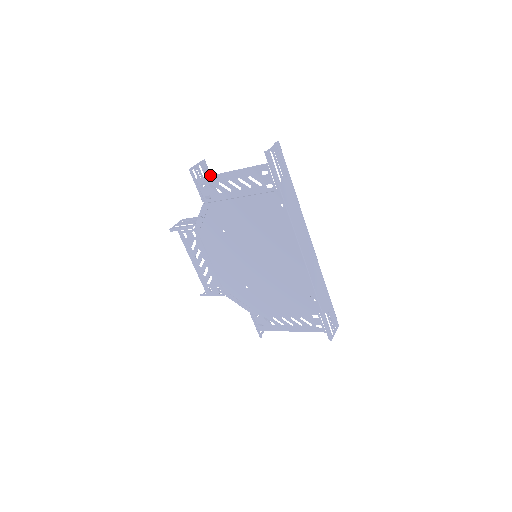
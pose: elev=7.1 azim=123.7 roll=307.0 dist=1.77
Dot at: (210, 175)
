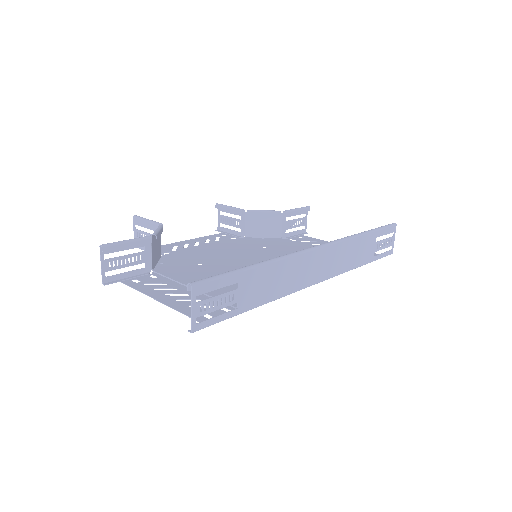
Dot at: occluded
